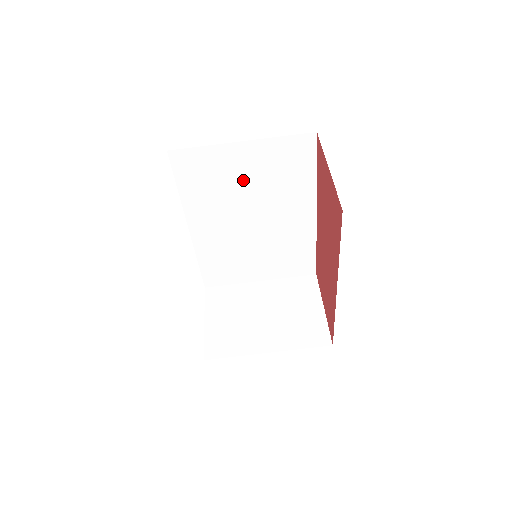
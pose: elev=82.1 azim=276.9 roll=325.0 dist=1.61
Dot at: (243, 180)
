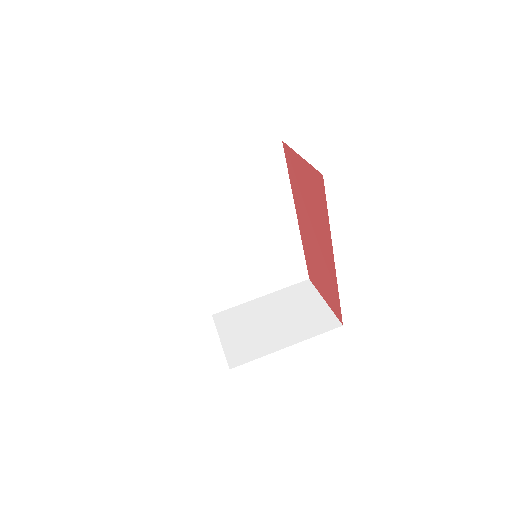
Dot at: (229, 196)
